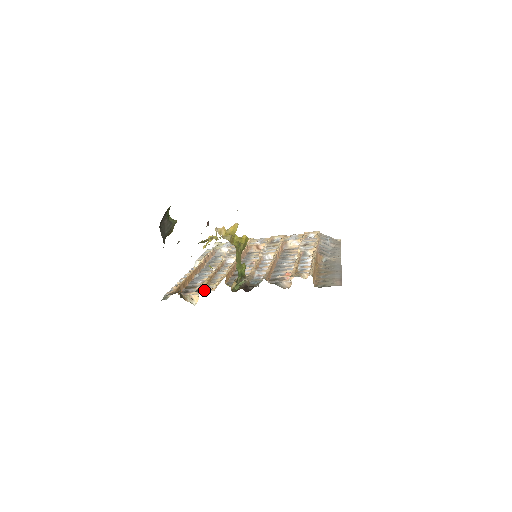
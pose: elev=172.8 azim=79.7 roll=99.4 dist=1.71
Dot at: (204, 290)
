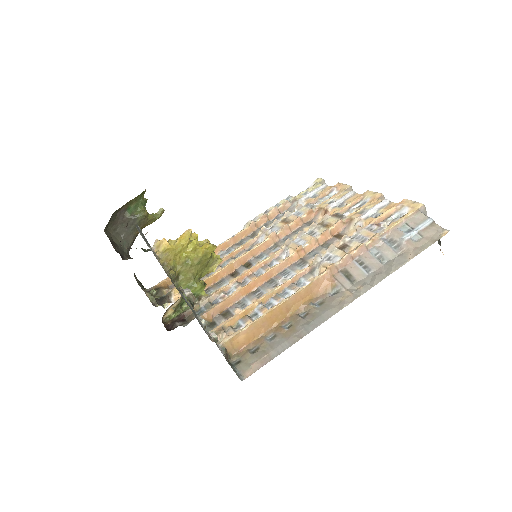
Dot at: (161, 301)
